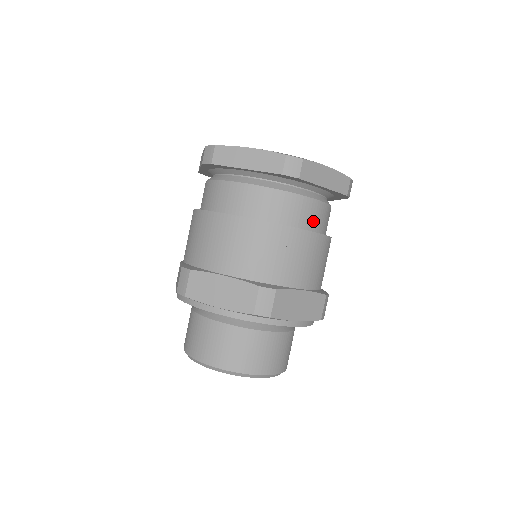
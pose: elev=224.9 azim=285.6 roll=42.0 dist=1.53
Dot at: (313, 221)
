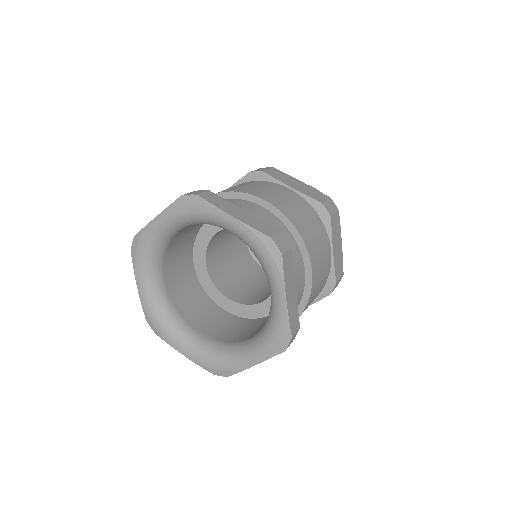
Dot at: occluded
